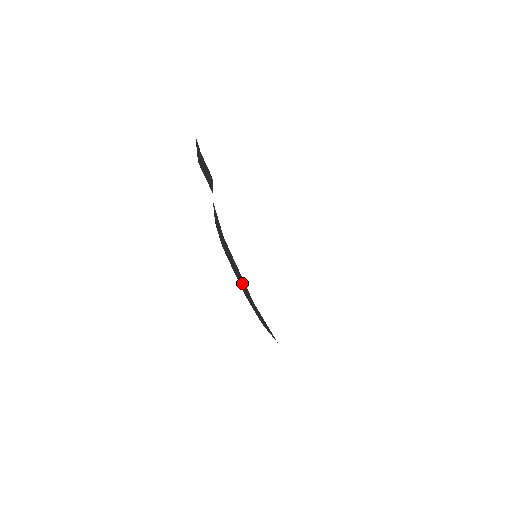
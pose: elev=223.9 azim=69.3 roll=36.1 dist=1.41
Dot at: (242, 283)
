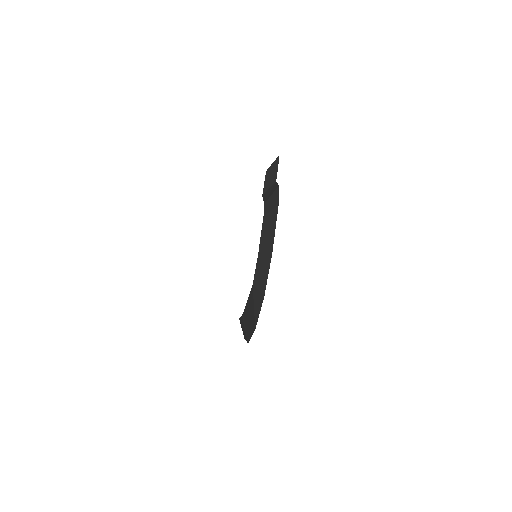
Dot at: (268, 241)
